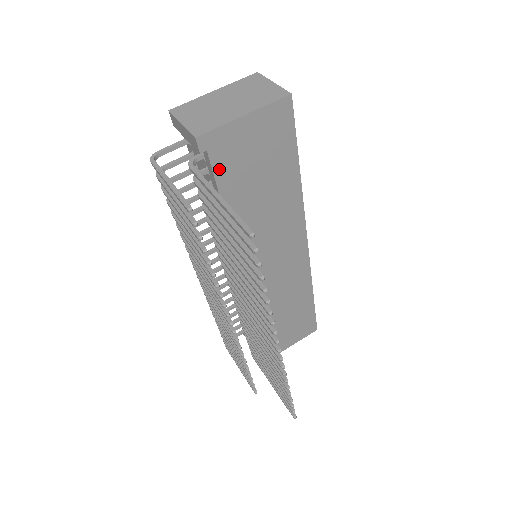
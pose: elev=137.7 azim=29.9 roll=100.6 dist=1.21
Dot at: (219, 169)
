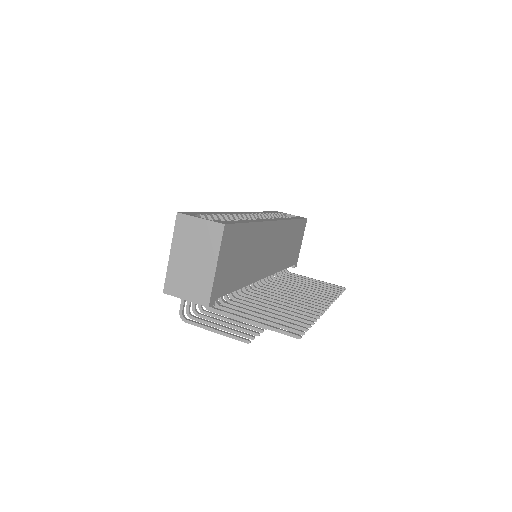
Dot at: (225, 291)
